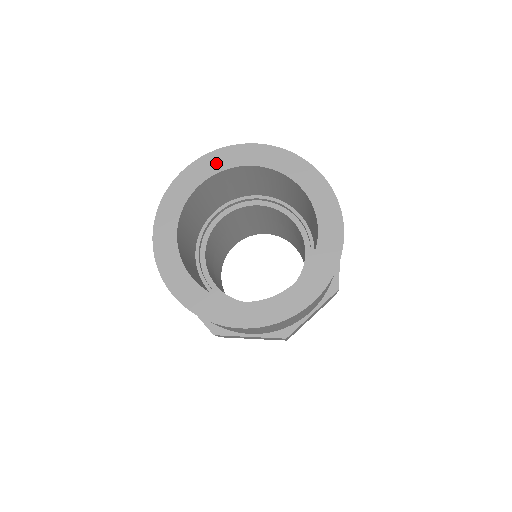
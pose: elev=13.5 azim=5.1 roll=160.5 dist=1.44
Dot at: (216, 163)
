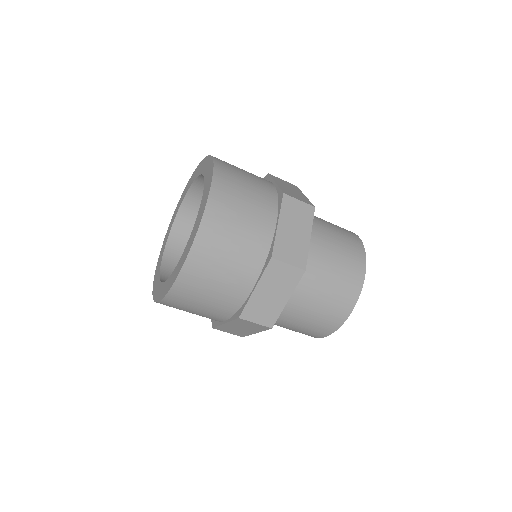
Dot at: (169, 230)
